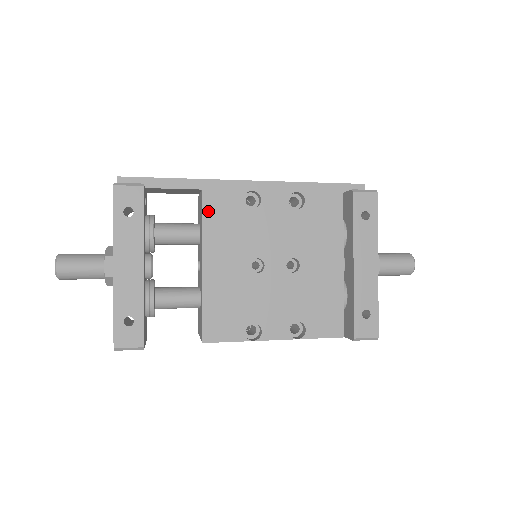
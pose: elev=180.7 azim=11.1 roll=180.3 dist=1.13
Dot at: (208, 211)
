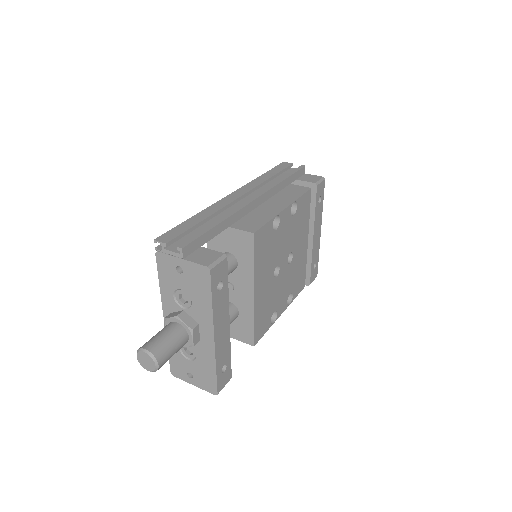
Dot at: (257, 249)
